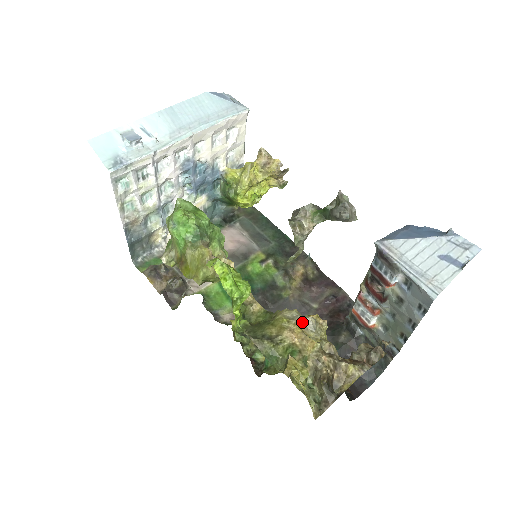
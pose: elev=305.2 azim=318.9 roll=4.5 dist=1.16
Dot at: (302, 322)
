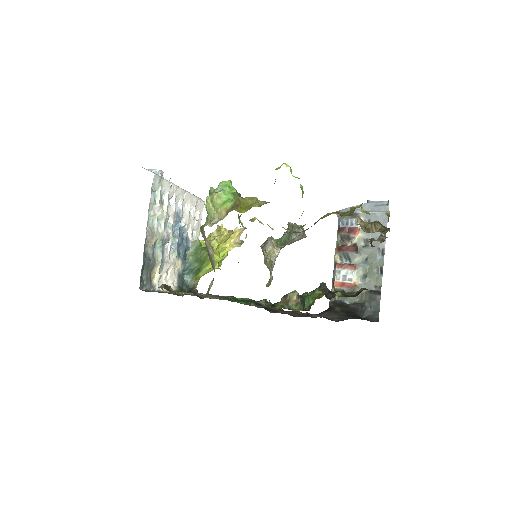
Dot at: occluded
